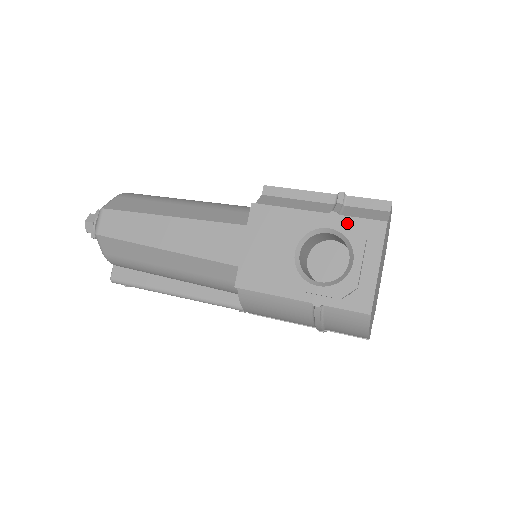
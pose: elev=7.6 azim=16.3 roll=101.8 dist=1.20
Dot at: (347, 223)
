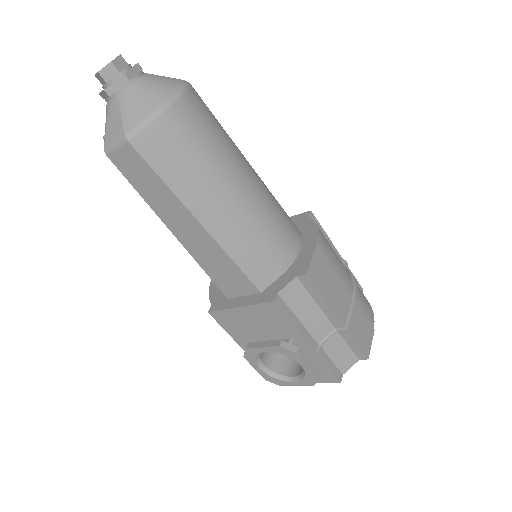
Dot at: (315, 375)
